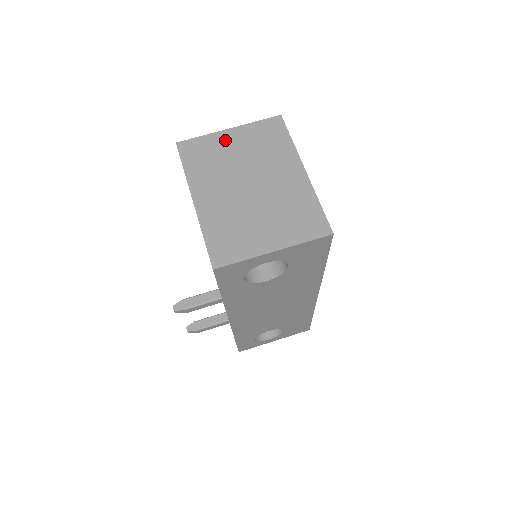
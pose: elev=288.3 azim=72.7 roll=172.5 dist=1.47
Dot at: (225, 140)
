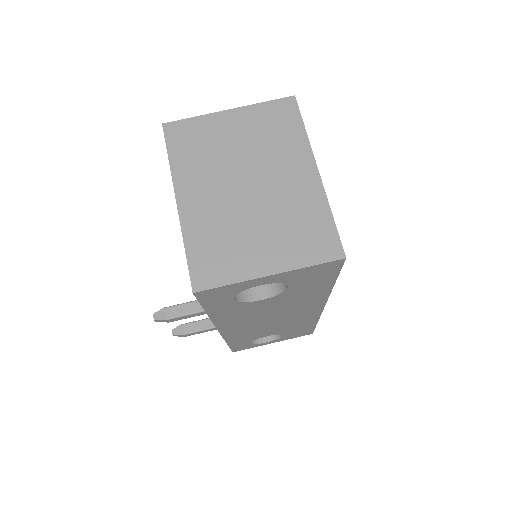
Dot at: (222, 124)
